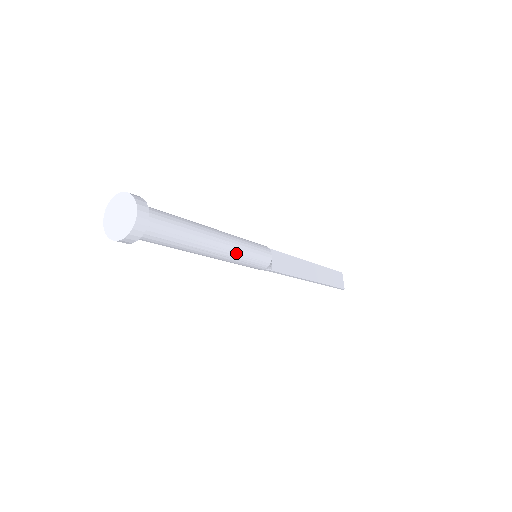
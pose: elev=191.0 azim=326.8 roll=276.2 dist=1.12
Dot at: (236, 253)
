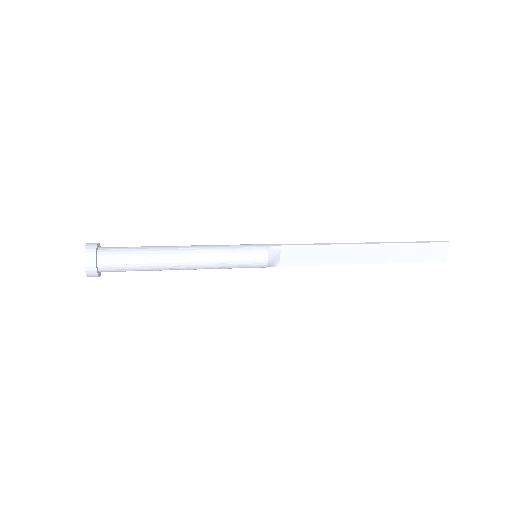
Dot at: (211, 267)
